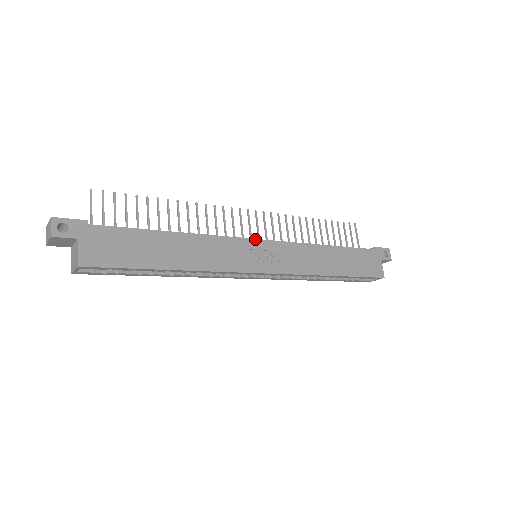
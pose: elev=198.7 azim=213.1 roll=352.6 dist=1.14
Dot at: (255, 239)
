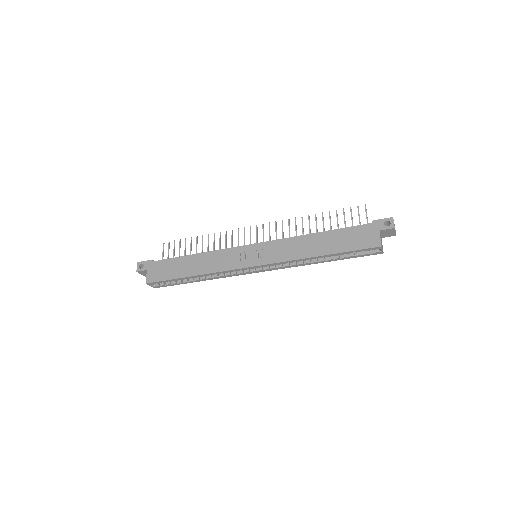
Dot at: (248, 245)
